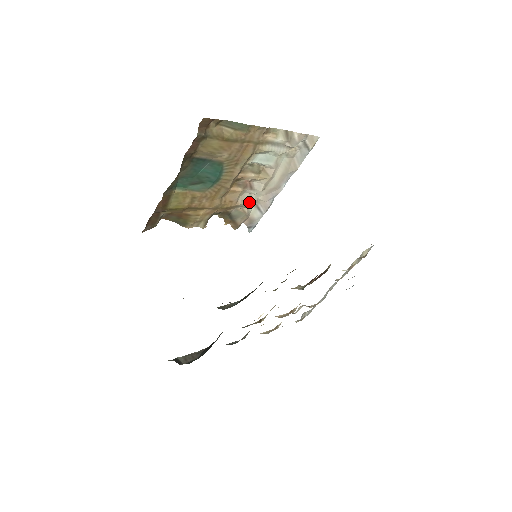
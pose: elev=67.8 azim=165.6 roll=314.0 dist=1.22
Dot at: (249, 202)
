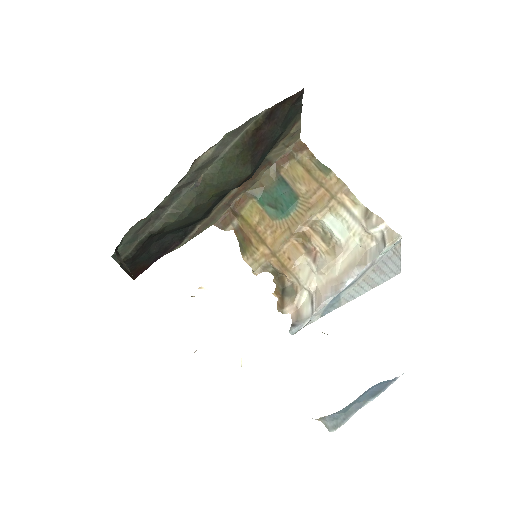
Dot at: (306, 280)
